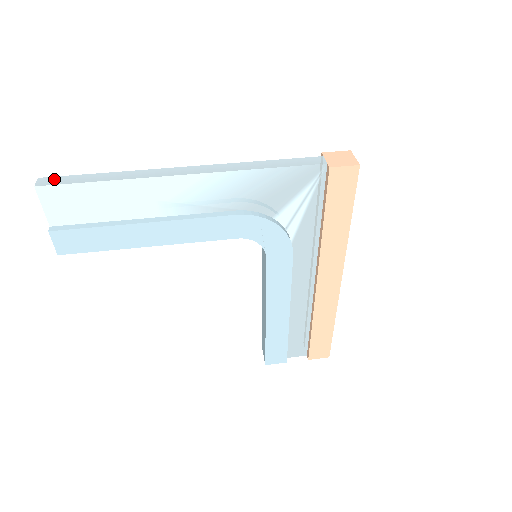
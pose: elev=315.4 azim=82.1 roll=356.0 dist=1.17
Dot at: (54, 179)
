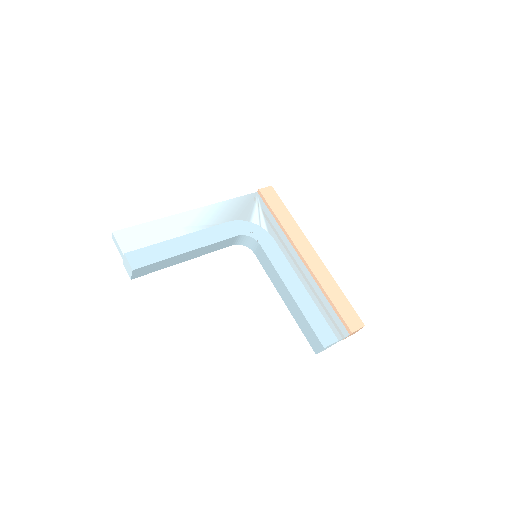
Dot at: occluded
